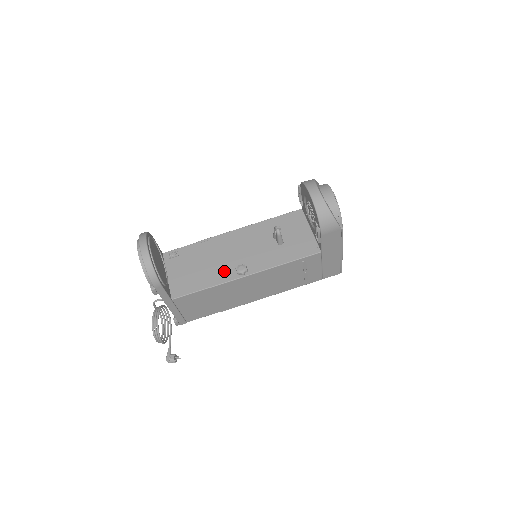
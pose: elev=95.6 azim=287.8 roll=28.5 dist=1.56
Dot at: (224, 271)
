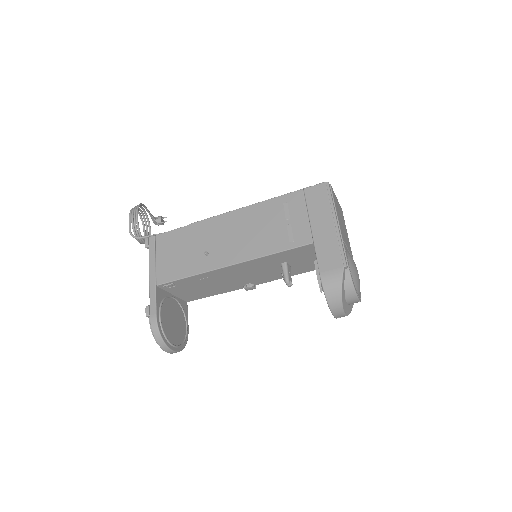
Dot at: (231, 287)
